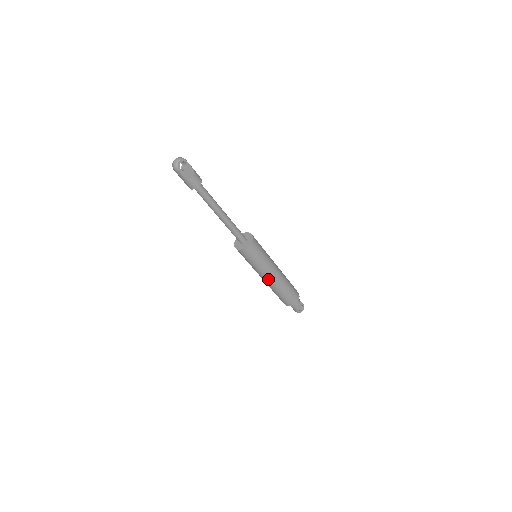
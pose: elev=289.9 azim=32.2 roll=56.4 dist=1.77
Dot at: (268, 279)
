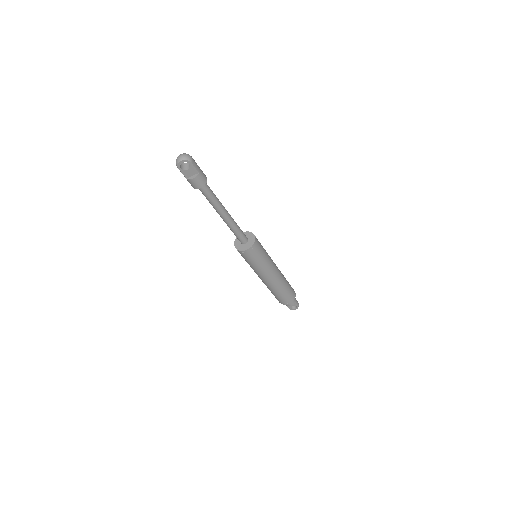
Dot at: (260, 278)
